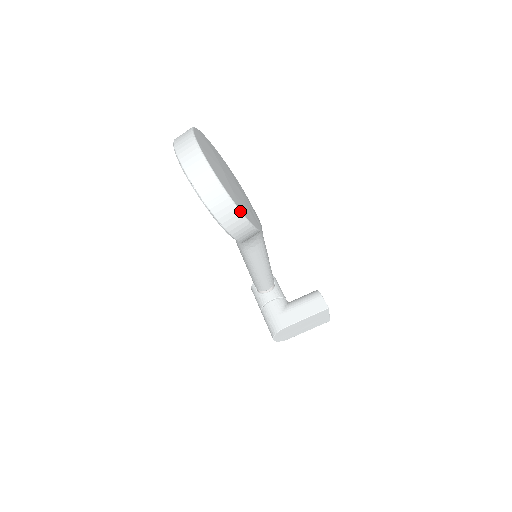
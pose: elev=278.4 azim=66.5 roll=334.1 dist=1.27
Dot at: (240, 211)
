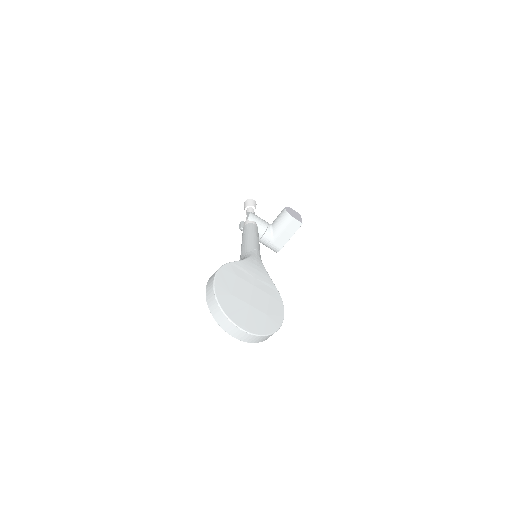
Dot at: (281, 325)
